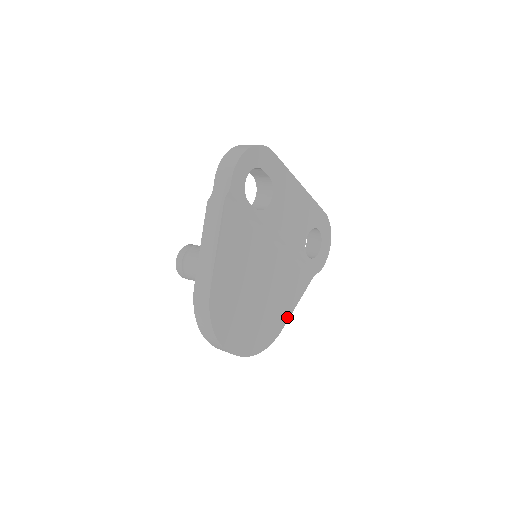
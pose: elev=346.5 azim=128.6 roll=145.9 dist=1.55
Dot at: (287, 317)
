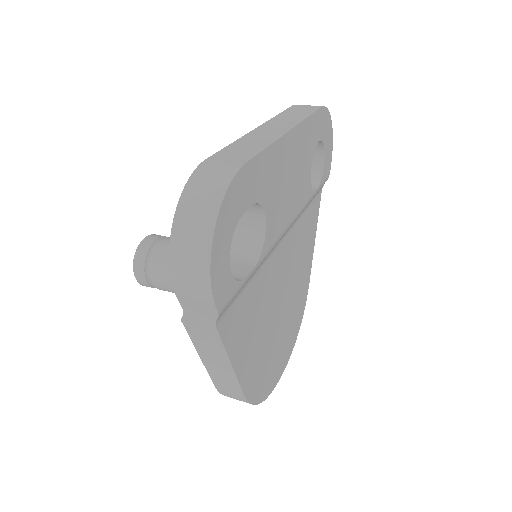
Dot at: (310, 266)
